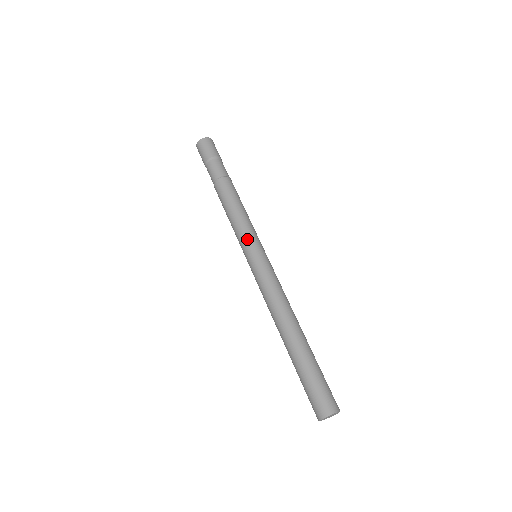
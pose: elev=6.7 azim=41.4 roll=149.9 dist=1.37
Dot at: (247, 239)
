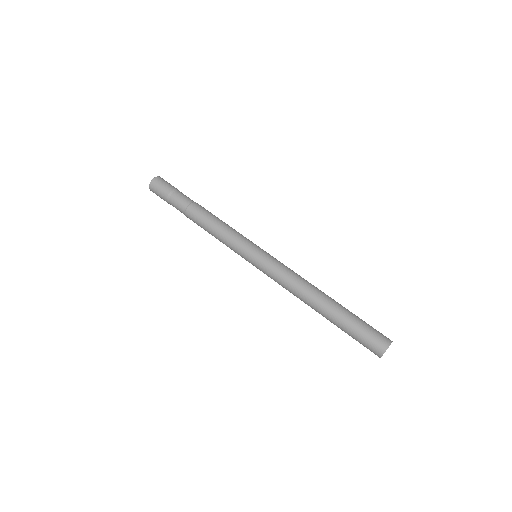
Dot at: (241, 248)
